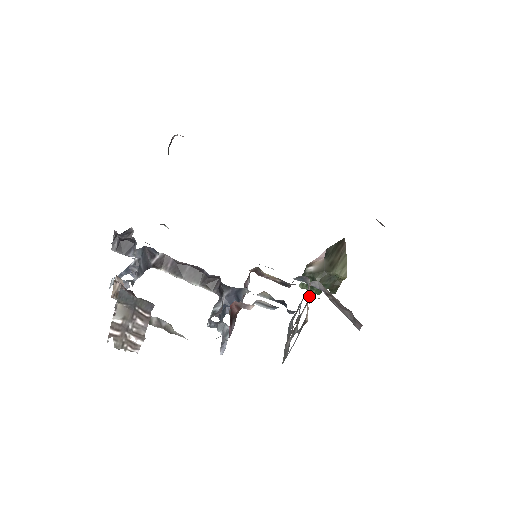
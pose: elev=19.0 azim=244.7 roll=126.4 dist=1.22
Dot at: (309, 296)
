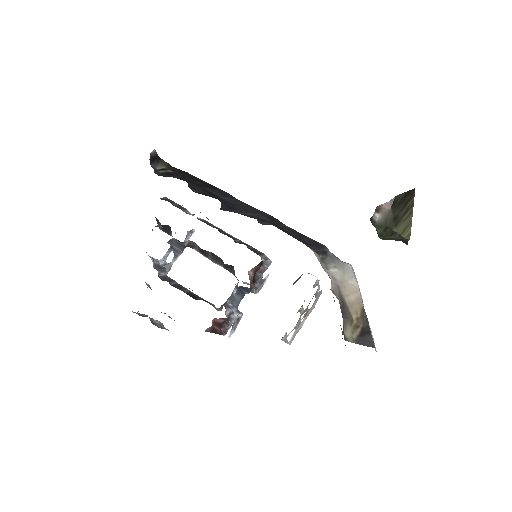
Dot at: occluded
